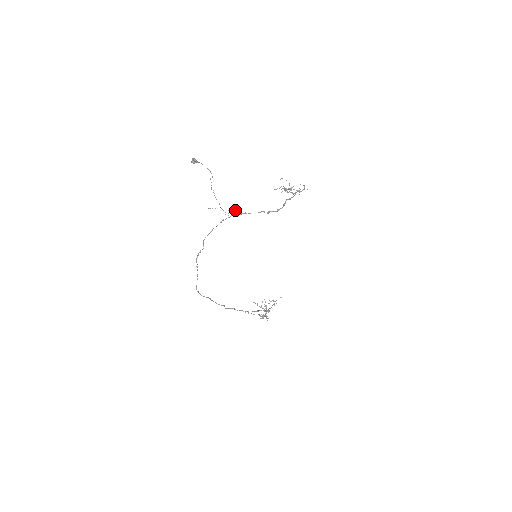
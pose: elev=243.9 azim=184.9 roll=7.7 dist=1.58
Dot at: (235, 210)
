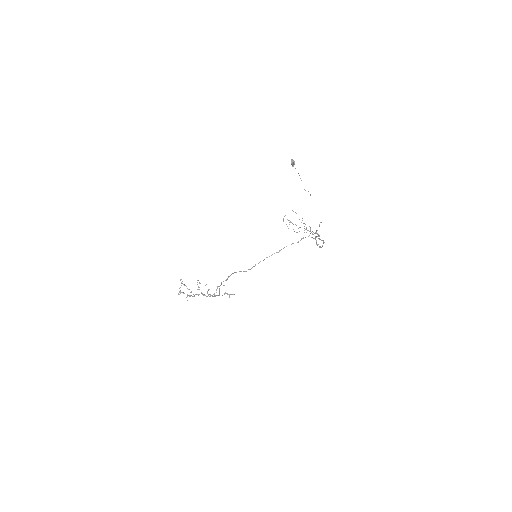
Dot at: occluded
